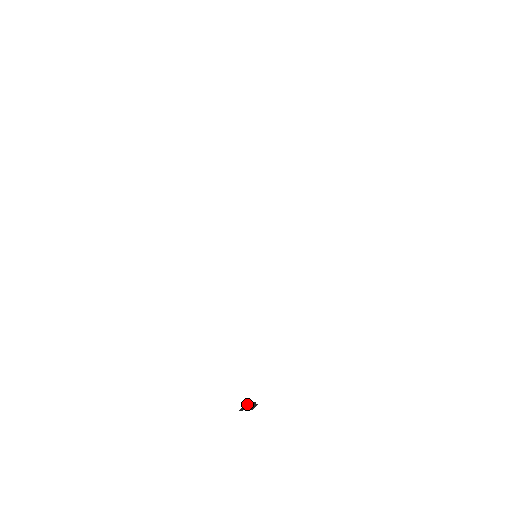
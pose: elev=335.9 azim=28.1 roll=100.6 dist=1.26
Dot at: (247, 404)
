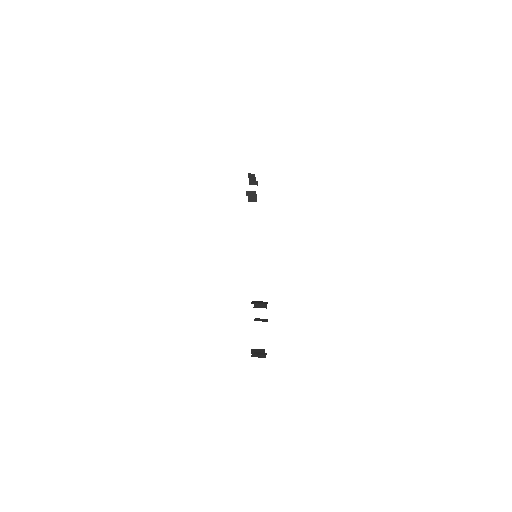
Dot at: (253, 195)
